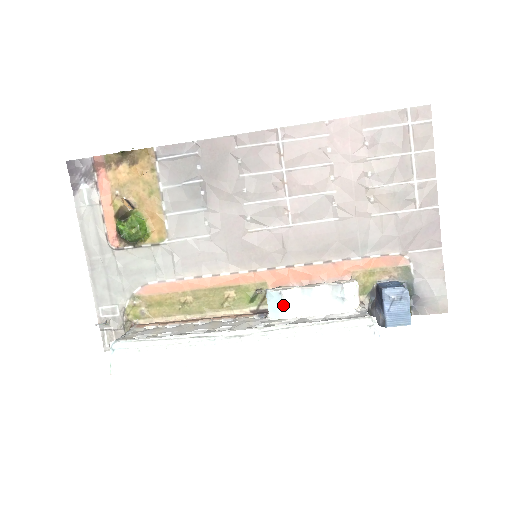
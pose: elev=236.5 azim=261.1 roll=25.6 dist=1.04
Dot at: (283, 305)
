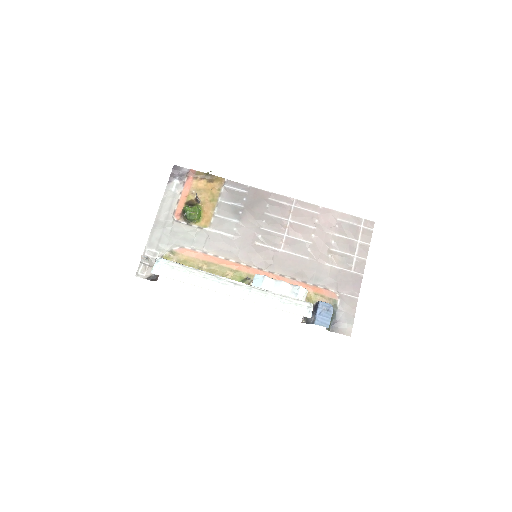
Dot at: (262, 284)
